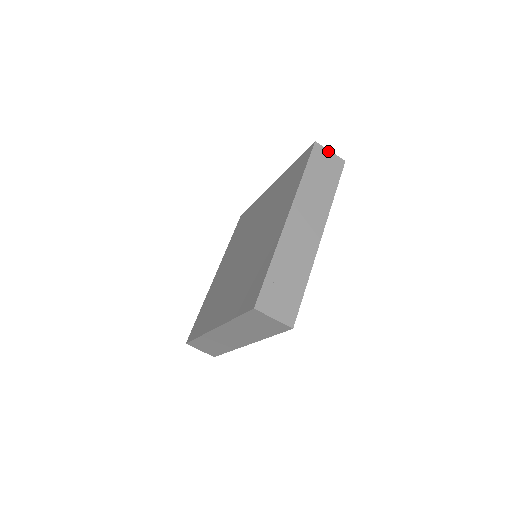
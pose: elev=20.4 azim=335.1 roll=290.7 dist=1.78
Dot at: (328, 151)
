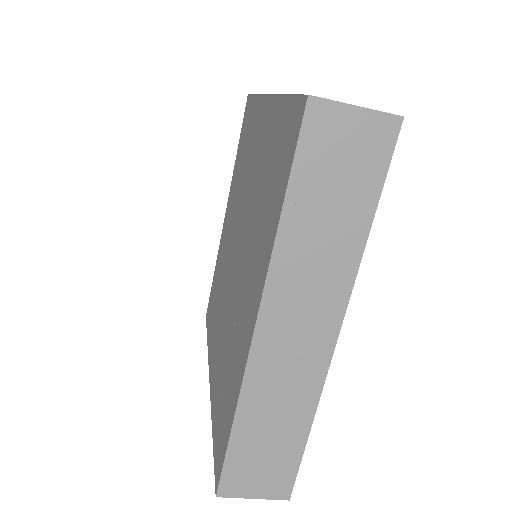
Dot at: (349, 109)
